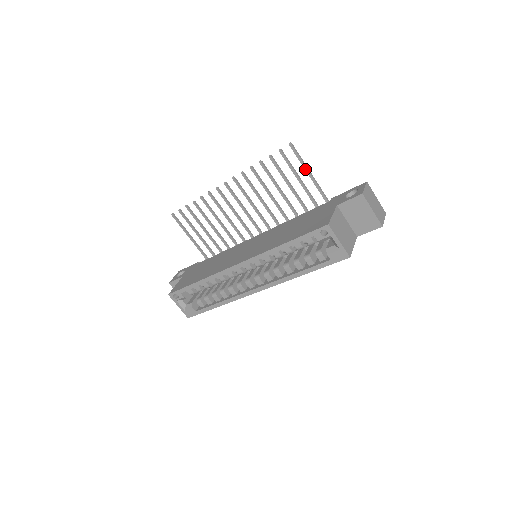
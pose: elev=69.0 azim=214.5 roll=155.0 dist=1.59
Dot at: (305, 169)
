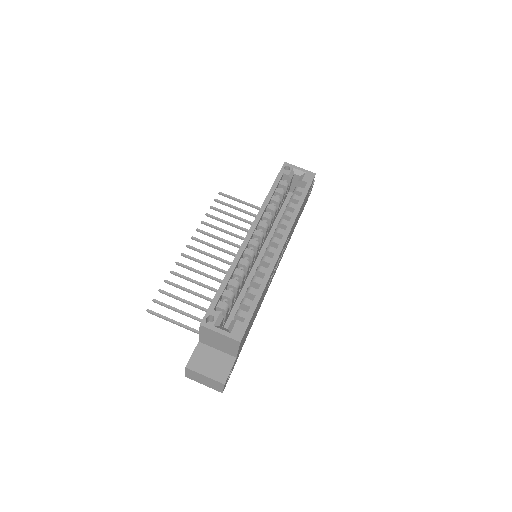
Dot at: (240, 201)
